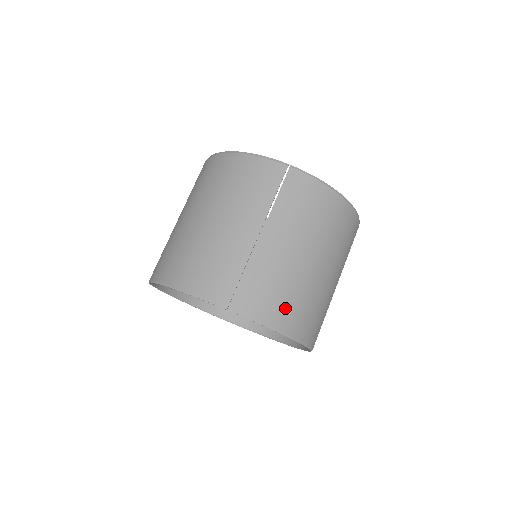
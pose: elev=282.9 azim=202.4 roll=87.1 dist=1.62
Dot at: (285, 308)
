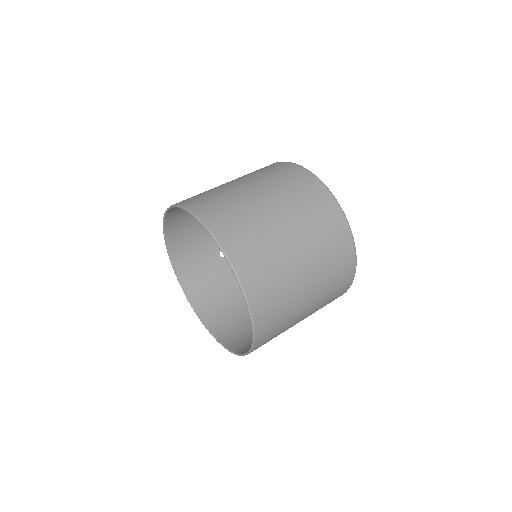
Dot at: (239, 238)
